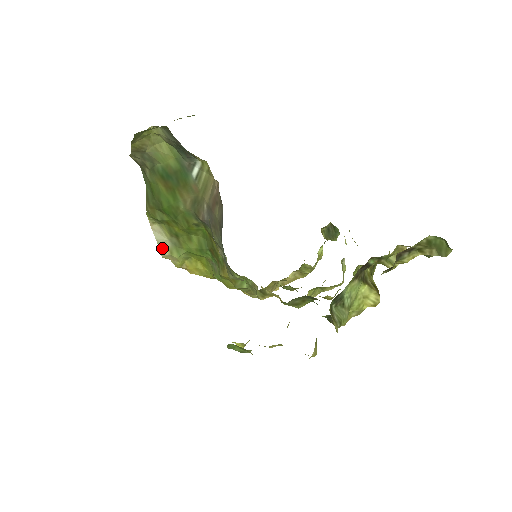
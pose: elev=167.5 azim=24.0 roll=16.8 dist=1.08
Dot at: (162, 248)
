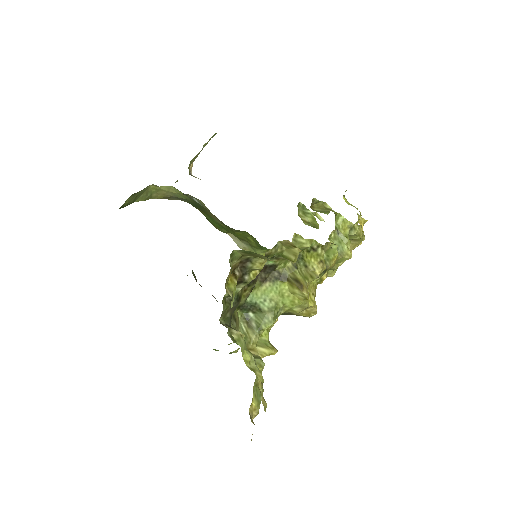
Dot at: occluded
